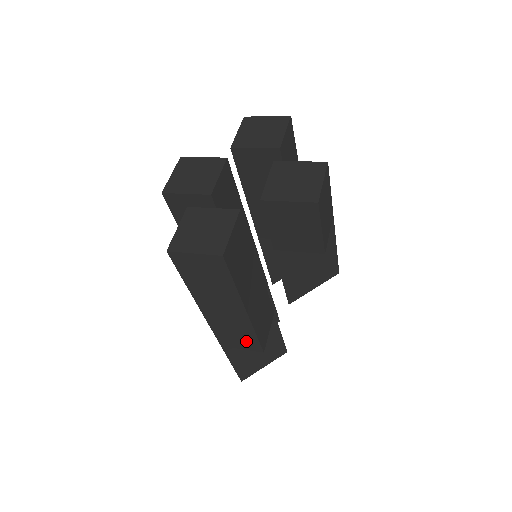
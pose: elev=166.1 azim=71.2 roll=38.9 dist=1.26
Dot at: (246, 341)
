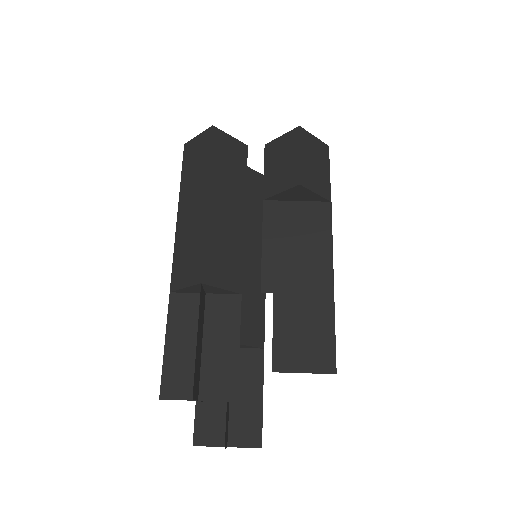
Dot at: (193, 264)
